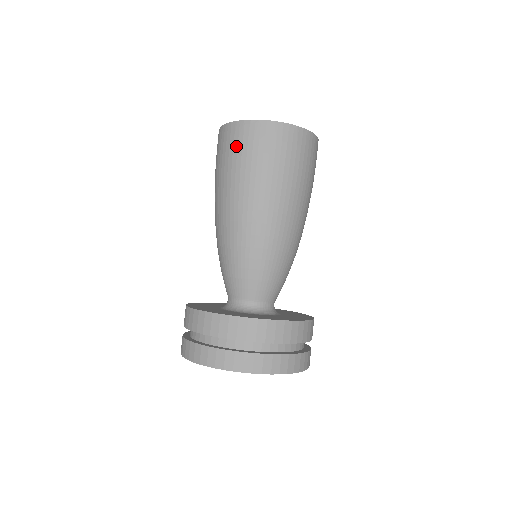
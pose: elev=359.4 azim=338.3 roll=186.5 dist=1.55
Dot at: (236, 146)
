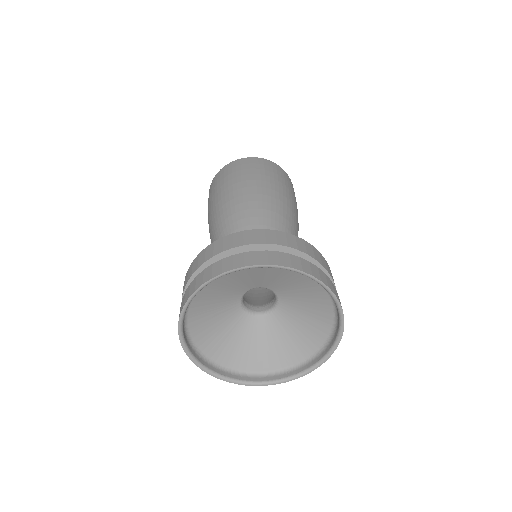
Dot at: occluded
